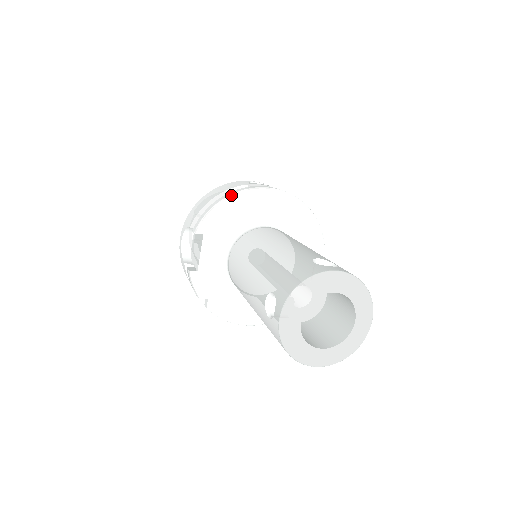
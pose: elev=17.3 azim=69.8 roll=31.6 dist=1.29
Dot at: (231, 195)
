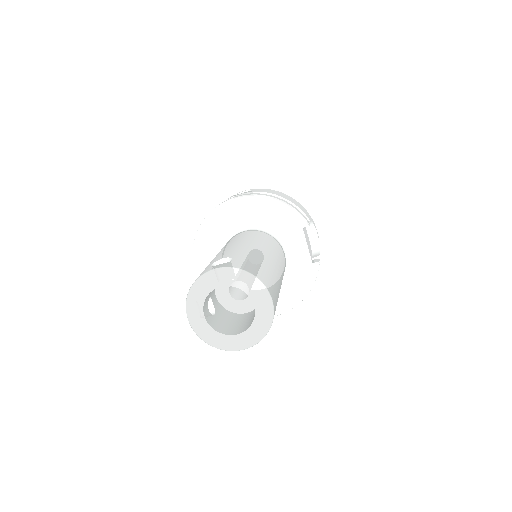
Dot at: (205, 218)
